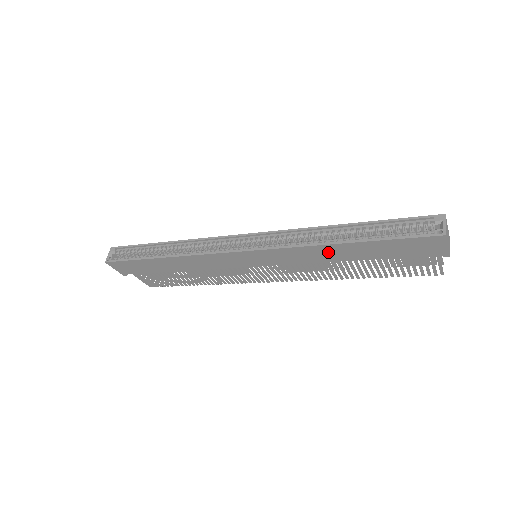
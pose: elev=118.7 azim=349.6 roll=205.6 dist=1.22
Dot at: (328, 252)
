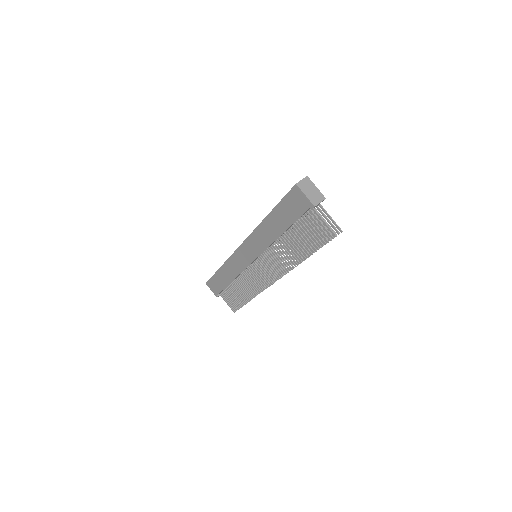
Dot at: (268, 229)
